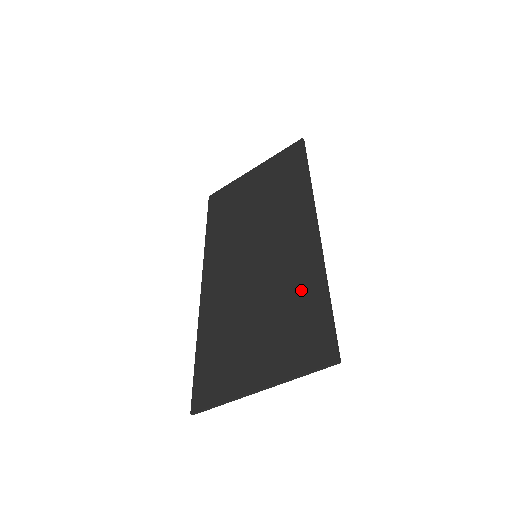
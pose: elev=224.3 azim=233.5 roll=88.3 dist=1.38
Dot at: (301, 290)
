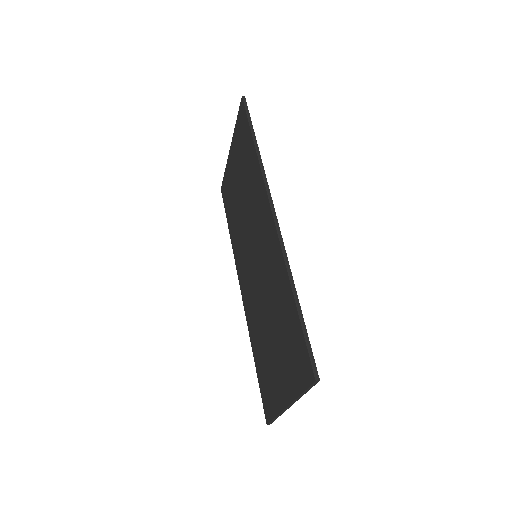
Dot at: (282, 297)
